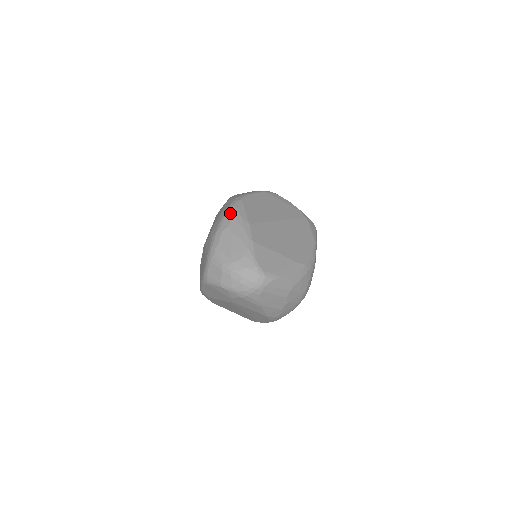
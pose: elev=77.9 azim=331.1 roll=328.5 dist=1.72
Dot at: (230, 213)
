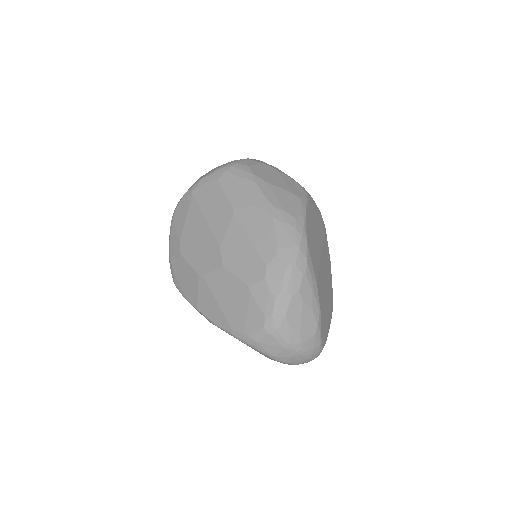
Dot at: (299, 265)
